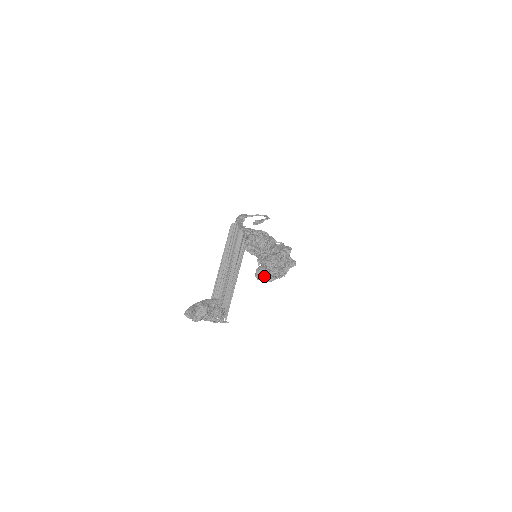
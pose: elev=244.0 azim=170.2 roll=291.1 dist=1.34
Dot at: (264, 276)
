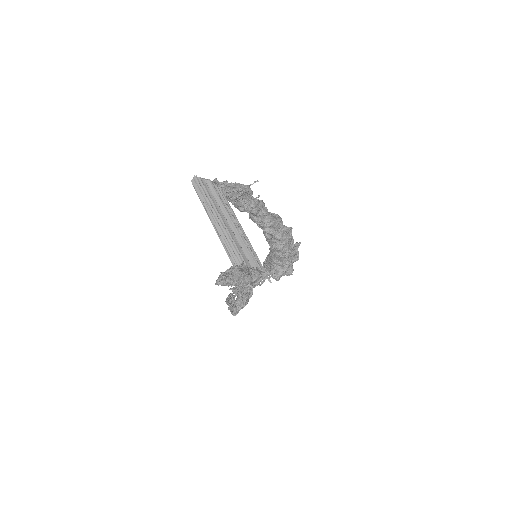
Dot at: (281, 270)
